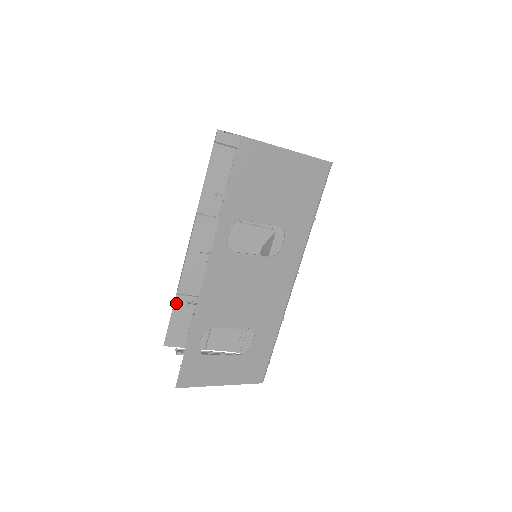
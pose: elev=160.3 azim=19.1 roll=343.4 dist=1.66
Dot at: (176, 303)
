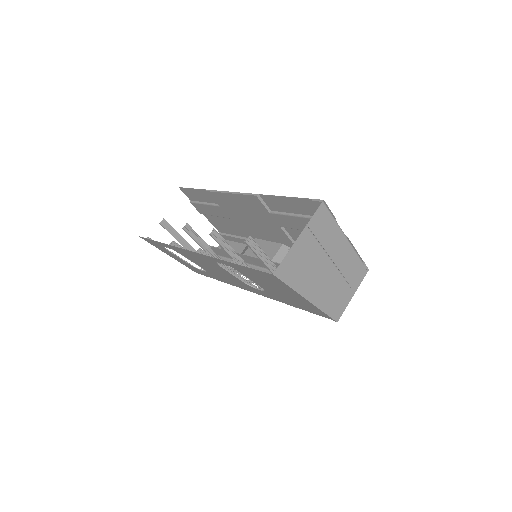
Dot at: (203, 190)
